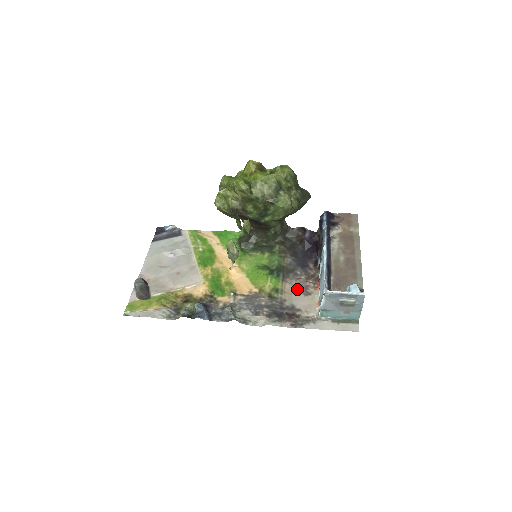
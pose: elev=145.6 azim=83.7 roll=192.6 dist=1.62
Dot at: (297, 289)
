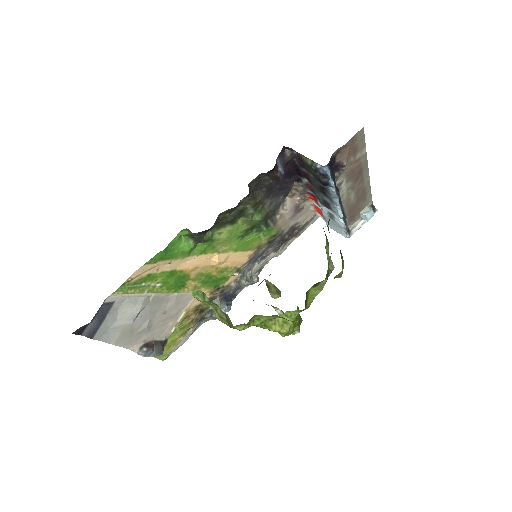
Dot at: (291, 217)
